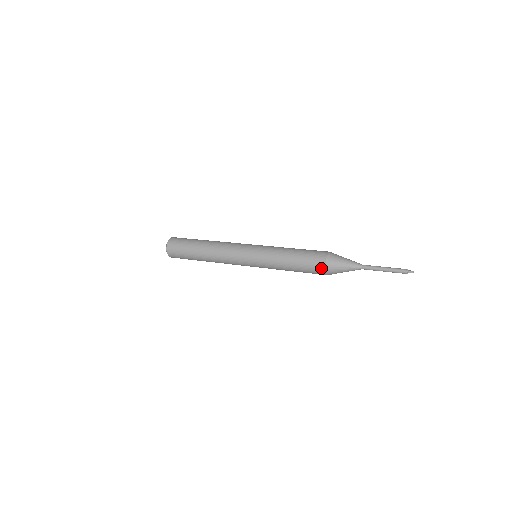
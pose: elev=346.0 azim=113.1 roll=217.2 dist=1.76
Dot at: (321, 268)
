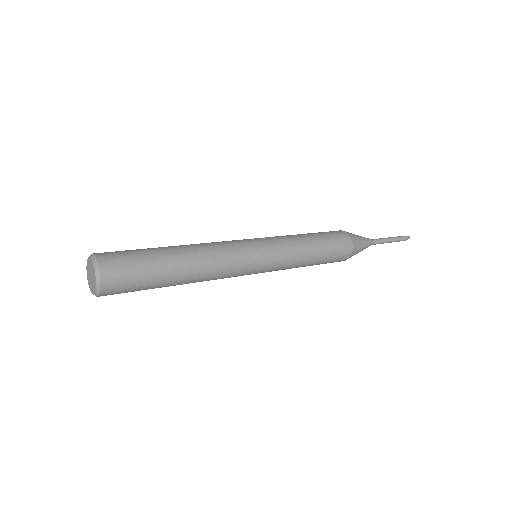
Dot at: (348, 243)
